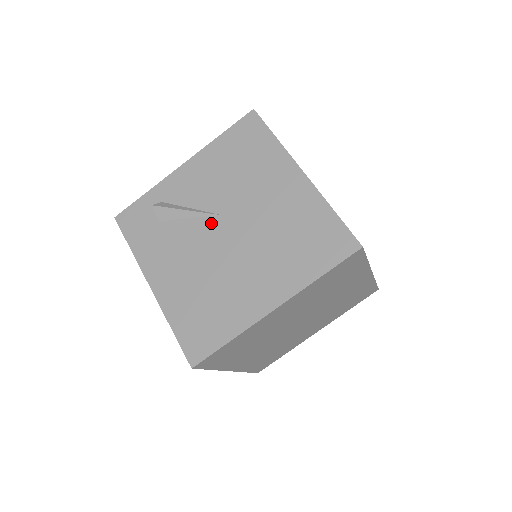
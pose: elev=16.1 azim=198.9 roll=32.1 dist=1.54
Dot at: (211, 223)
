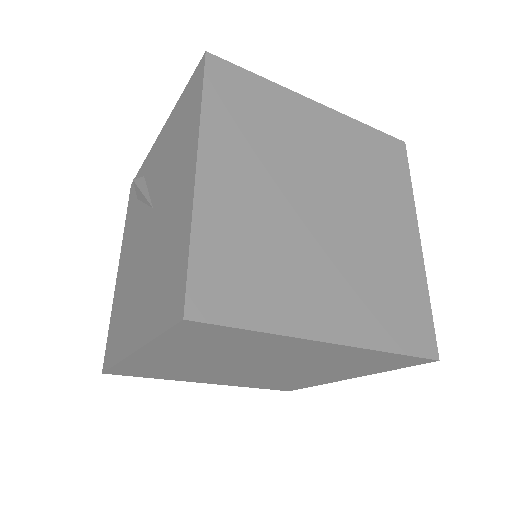
Dot at: (147, 215)
